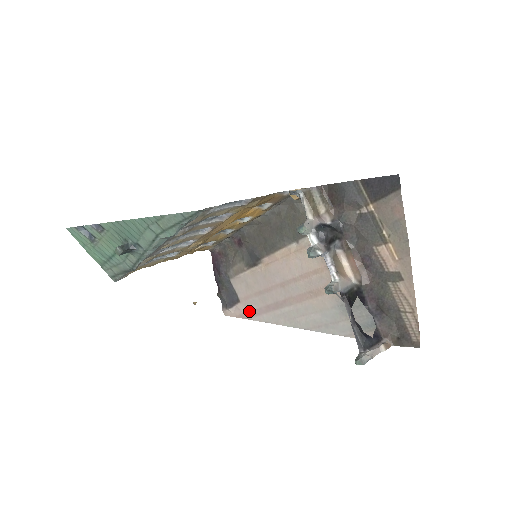
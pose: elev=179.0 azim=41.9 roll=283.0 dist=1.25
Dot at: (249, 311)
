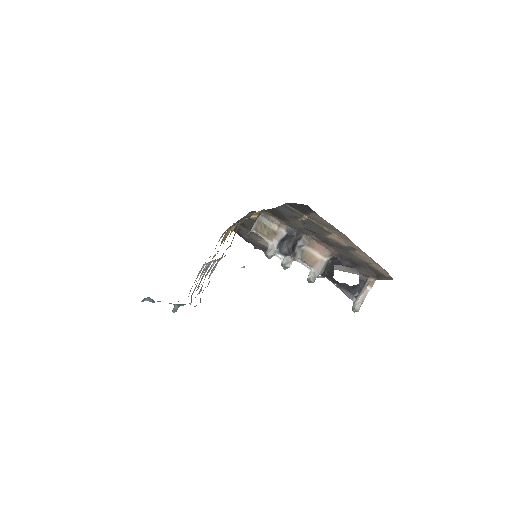
Dot at: occluded
